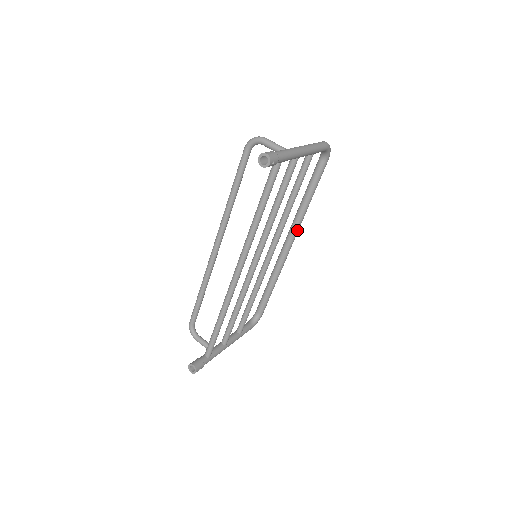
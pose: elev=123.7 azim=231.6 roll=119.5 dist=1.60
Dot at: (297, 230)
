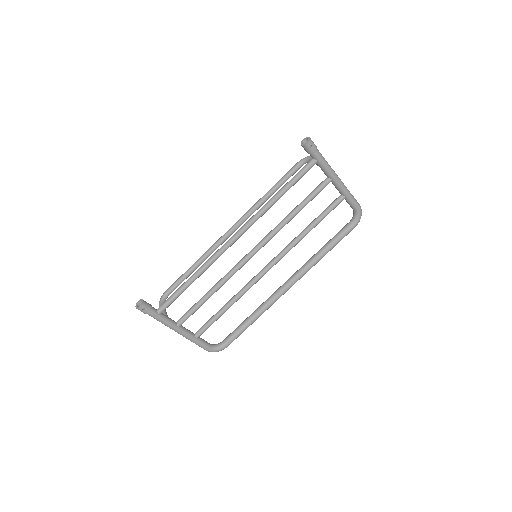
Dot at: (301, 274)
